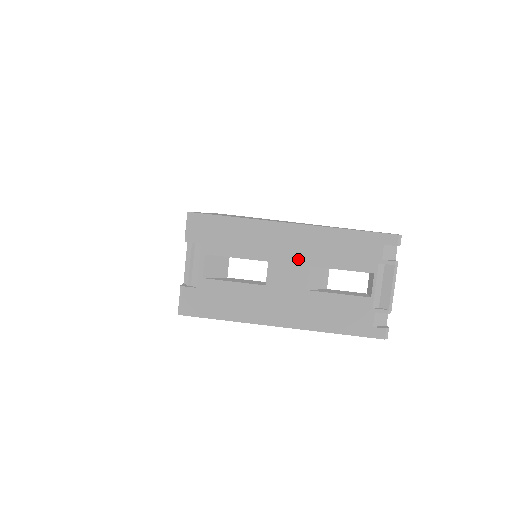
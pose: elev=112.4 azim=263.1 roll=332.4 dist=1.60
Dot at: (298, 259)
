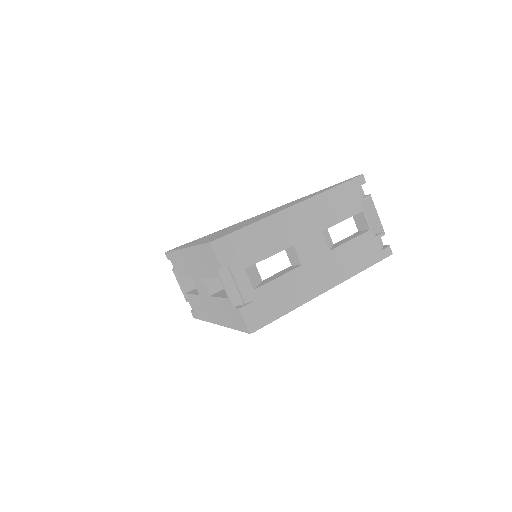
Dot at: (312, 230)
